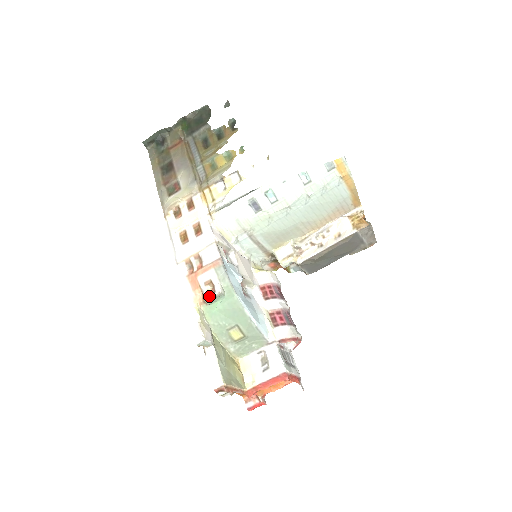
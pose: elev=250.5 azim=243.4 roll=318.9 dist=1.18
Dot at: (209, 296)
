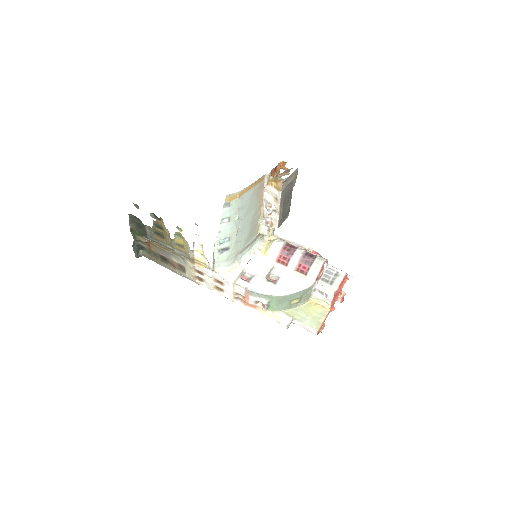
Dot at: (264, 308)
